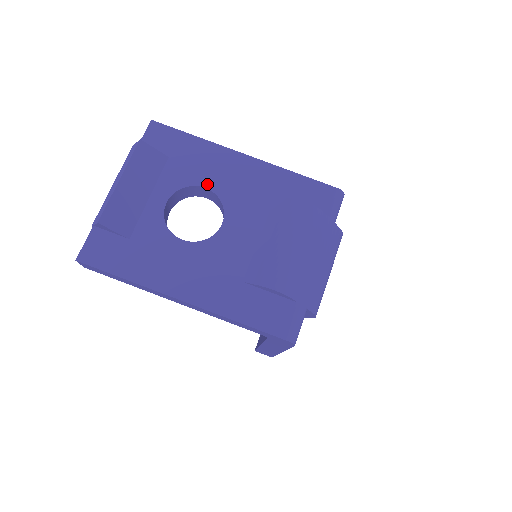
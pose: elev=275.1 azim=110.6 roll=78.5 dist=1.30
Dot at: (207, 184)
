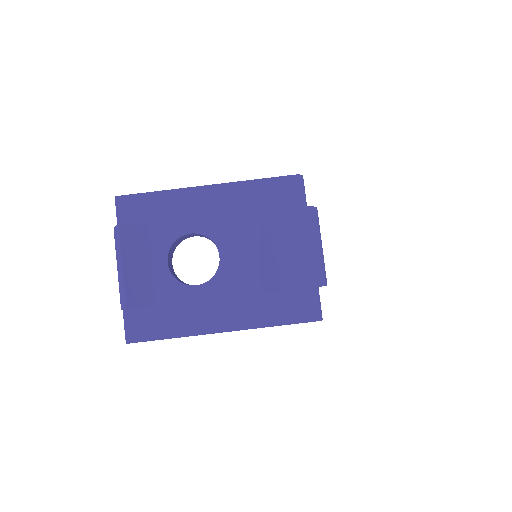
Dot at: (190, 230)
